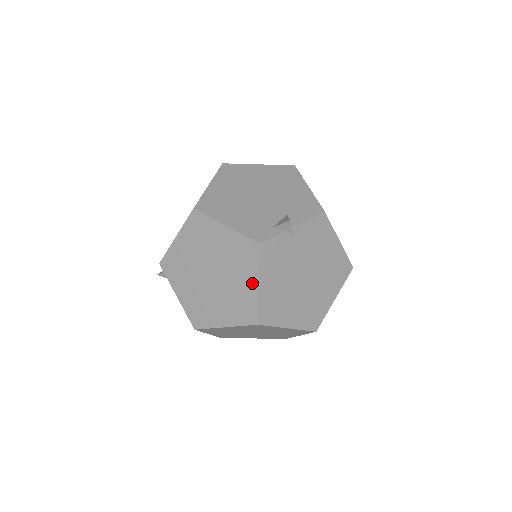
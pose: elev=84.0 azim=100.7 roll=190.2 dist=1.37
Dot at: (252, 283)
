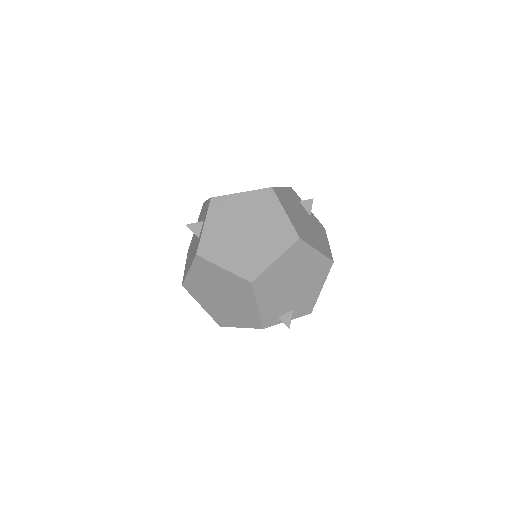
Dot at: (239, 324)
